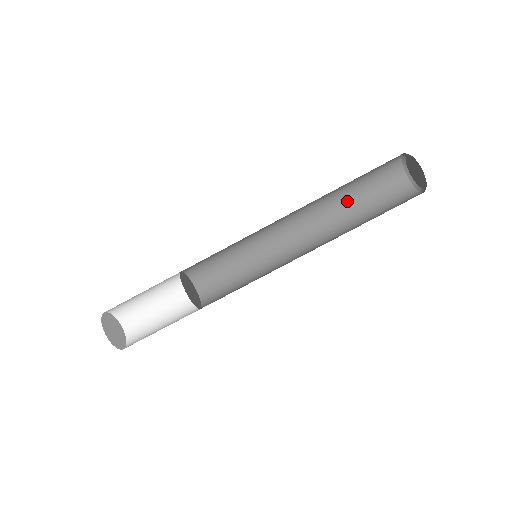
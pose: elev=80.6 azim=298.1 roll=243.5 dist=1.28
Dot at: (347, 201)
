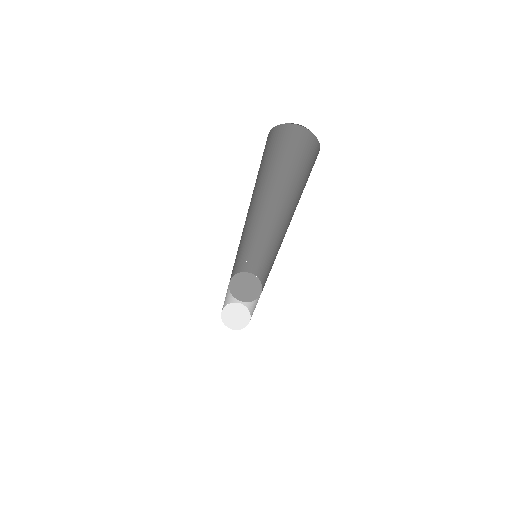
Dot at: (259, 181)
